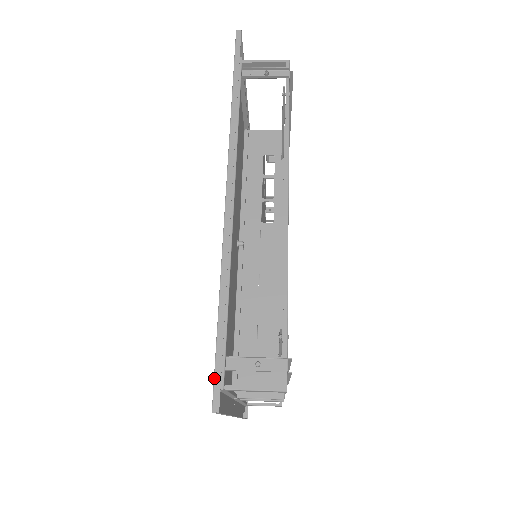
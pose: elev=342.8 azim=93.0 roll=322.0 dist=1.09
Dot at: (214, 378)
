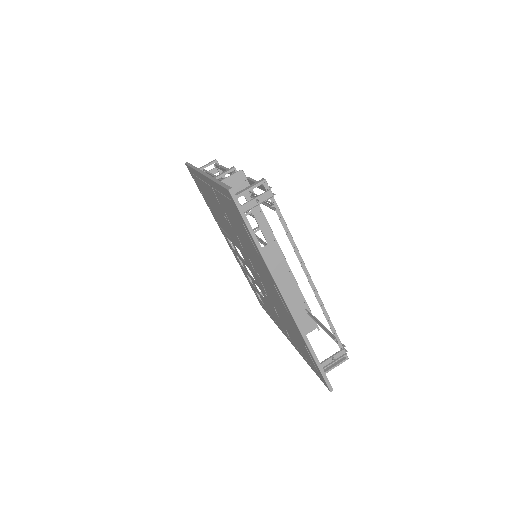
Dot at: (325, 382)
